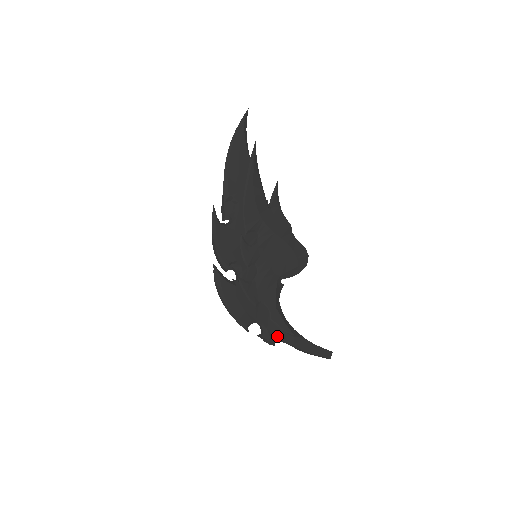
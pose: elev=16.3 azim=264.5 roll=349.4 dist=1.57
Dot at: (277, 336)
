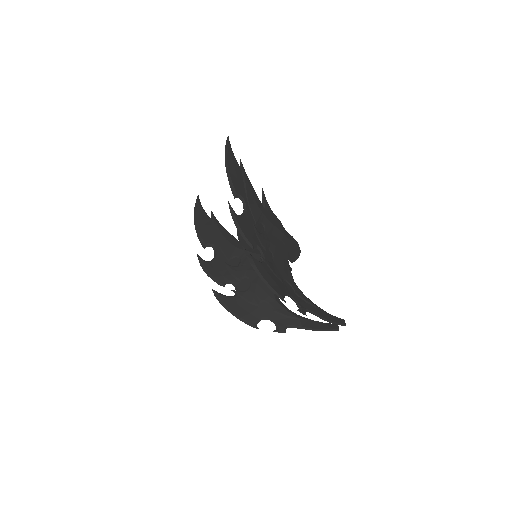
Dot at: (305, 307)
